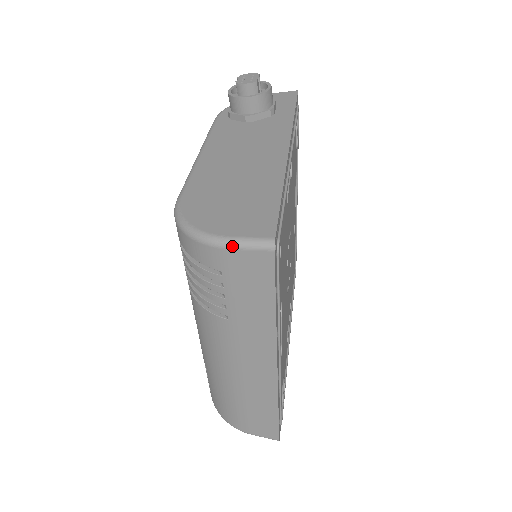
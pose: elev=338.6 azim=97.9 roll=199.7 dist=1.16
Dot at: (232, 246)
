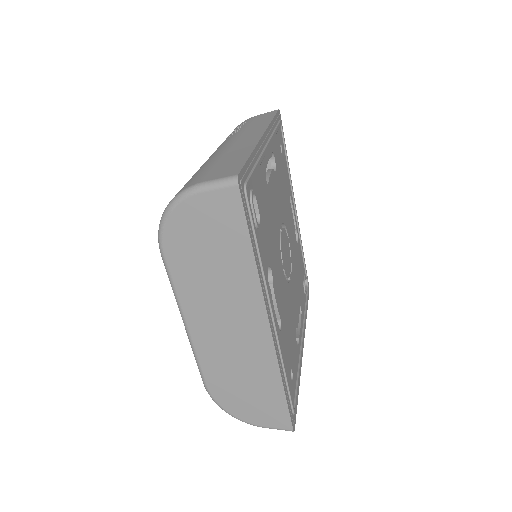
Dot at: occluded
